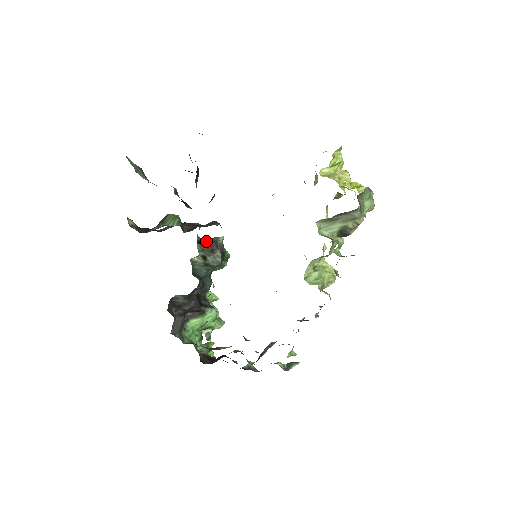
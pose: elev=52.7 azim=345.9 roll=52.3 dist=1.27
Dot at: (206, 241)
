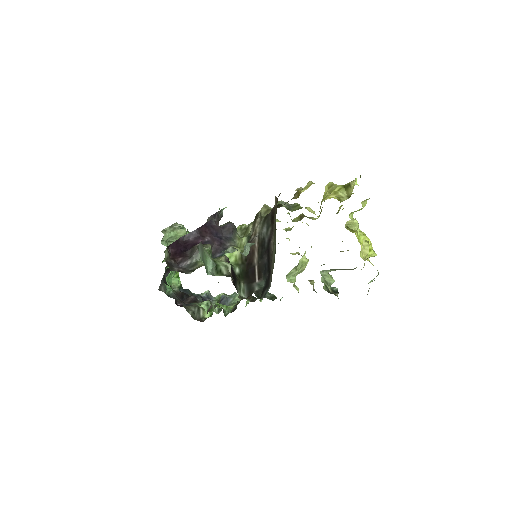
Dot at: occluded
